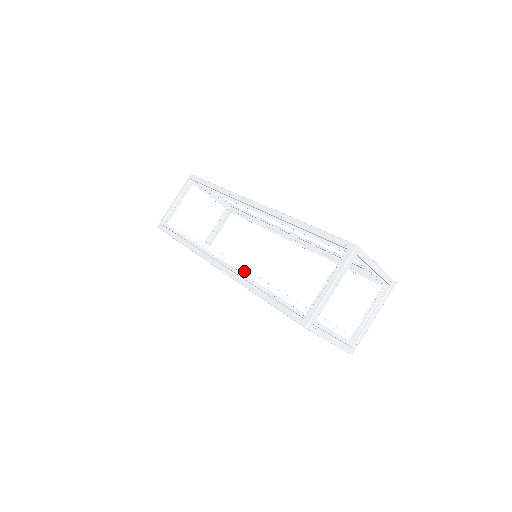
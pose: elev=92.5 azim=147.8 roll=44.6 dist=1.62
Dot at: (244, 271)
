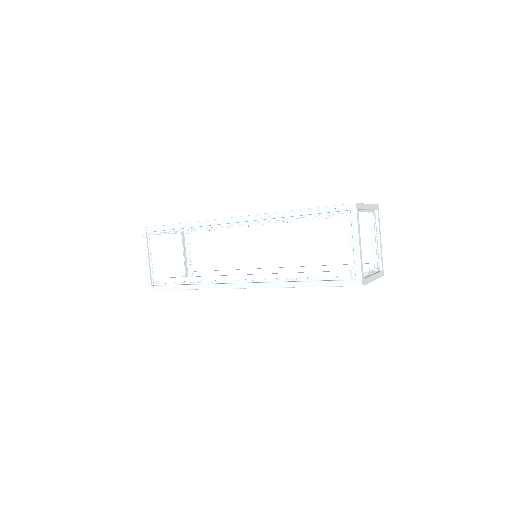
Dot at: (269, 276)
